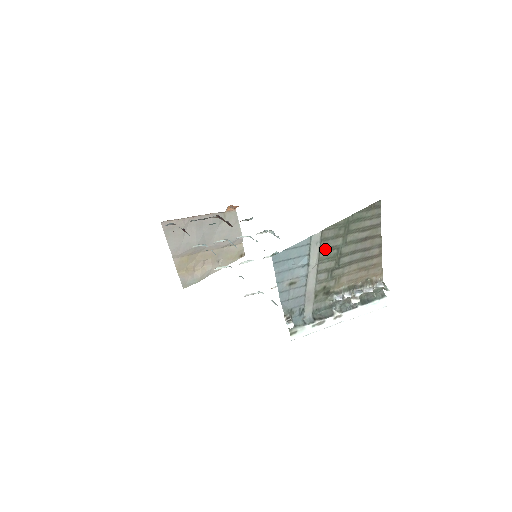
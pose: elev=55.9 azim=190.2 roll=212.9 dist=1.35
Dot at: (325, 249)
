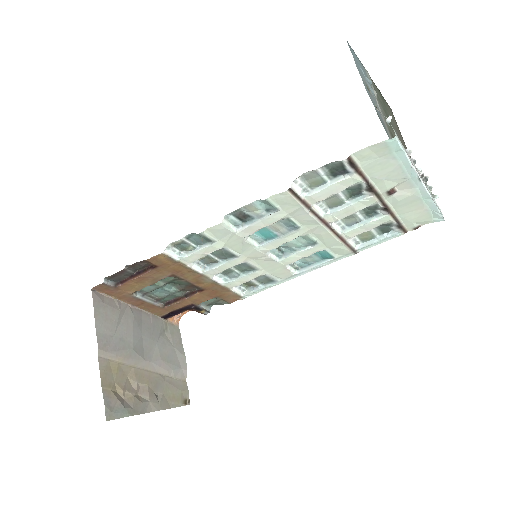
Dot at: occluded
